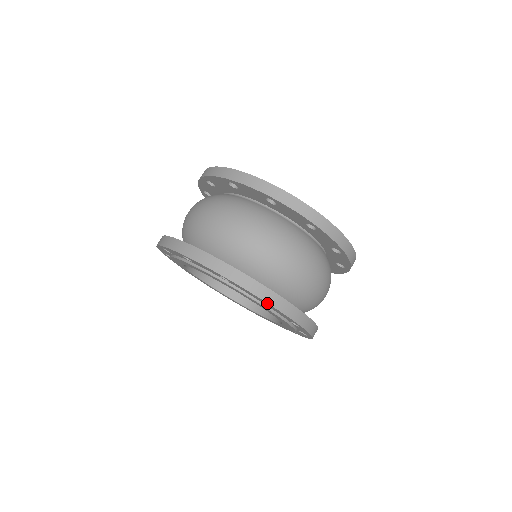
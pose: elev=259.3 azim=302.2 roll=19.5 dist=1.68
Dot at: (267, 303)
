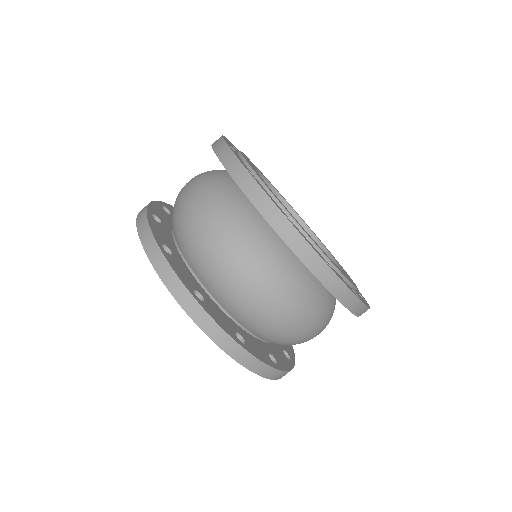
Dot at: (226, 352)
